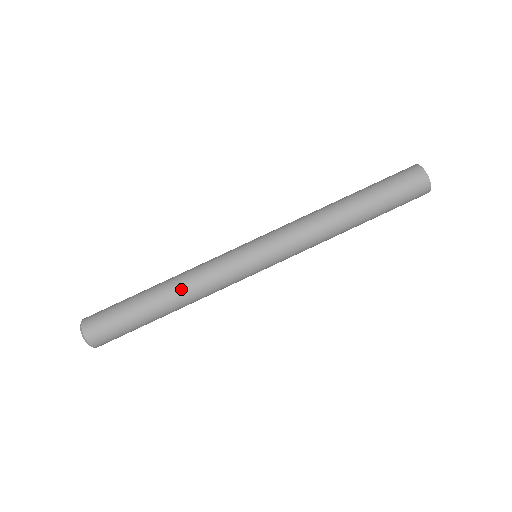
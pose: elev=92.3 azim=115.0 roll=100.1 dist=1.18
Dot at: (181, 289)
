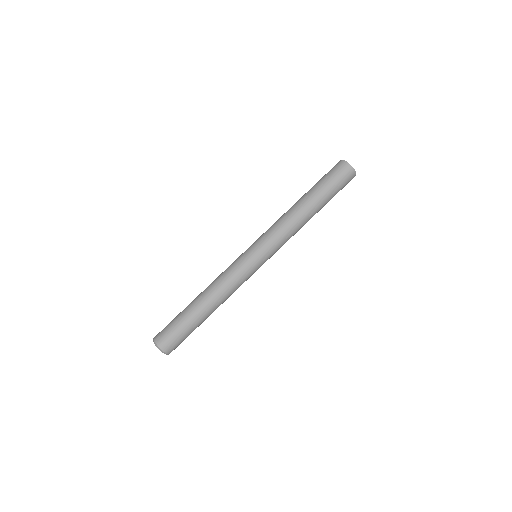
Dot at: (208, 287)
